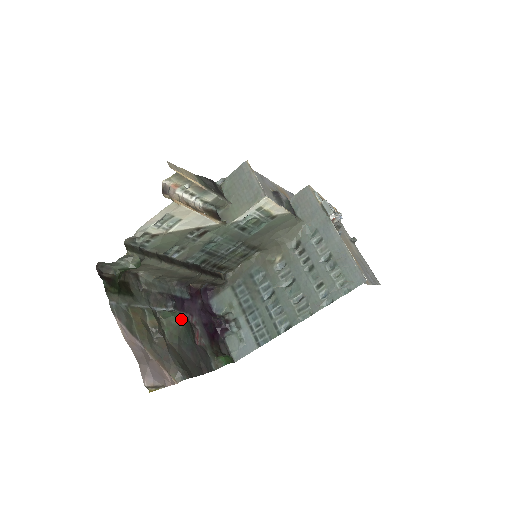
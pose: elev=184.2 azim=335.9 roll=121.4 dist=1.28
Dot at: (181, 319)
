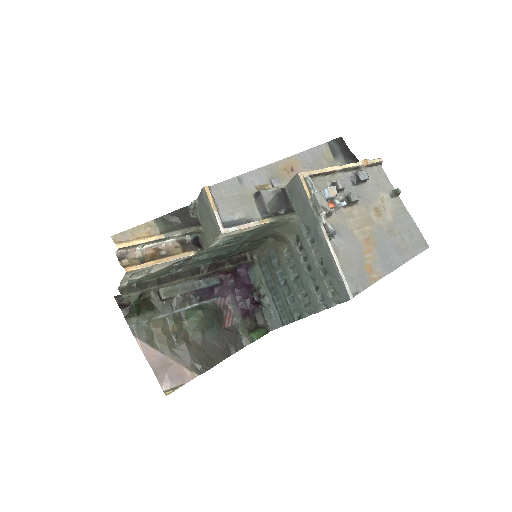
Dot at: (200, 318)
